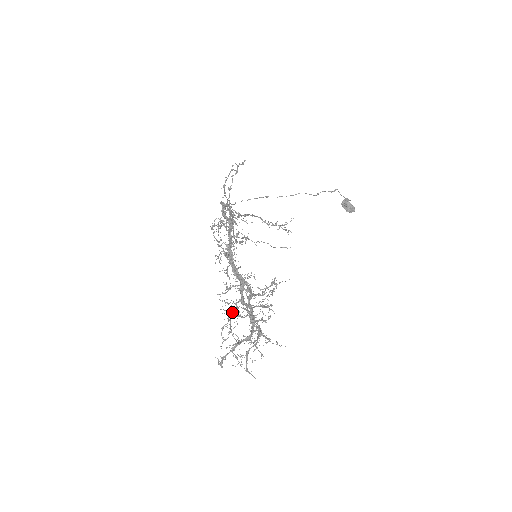
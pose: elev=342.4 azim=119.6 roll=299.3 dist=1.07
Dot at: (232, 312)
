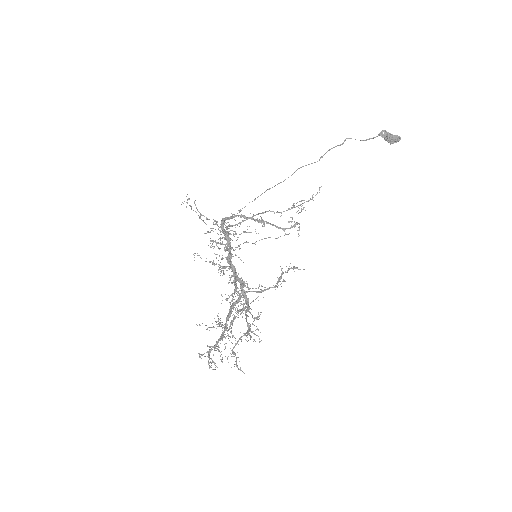
Dot at: occluded
